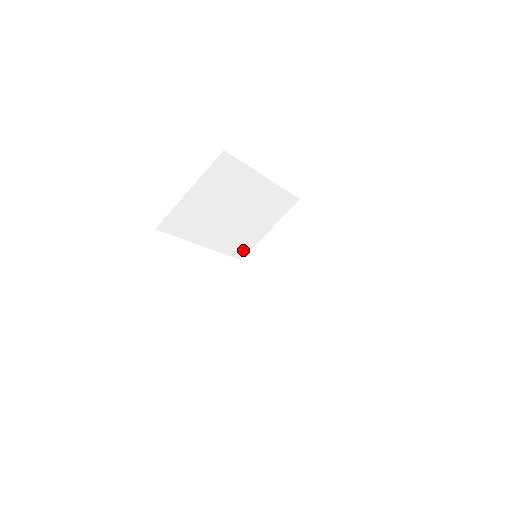
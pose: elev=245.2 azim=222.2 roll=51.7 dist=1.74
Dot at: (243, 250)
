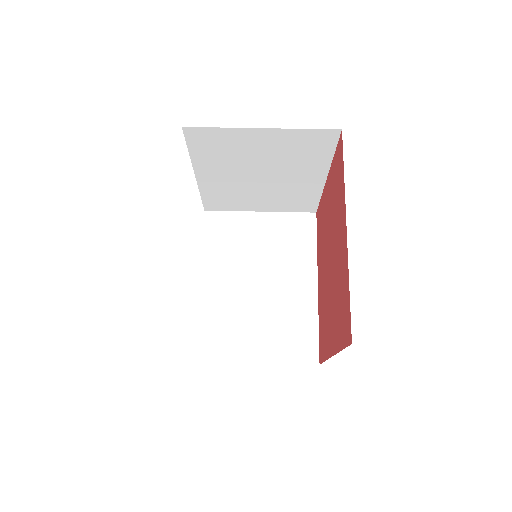
Dot at: (212, 351)
